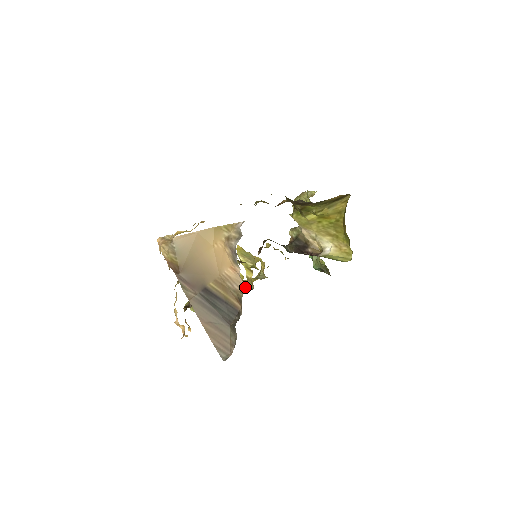
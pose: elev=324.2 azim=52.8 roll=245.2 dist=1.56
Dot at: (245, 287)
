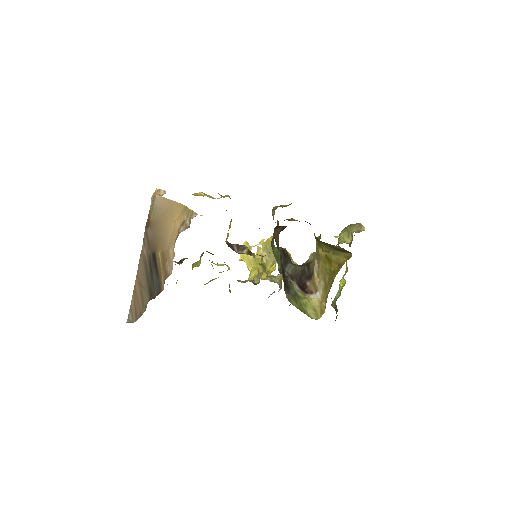
Dot at: (254, 278)
